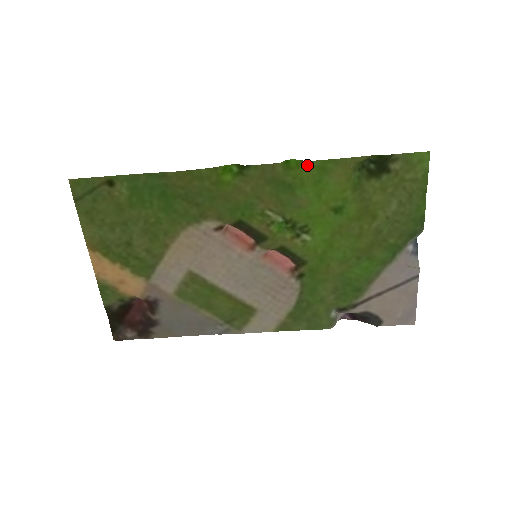
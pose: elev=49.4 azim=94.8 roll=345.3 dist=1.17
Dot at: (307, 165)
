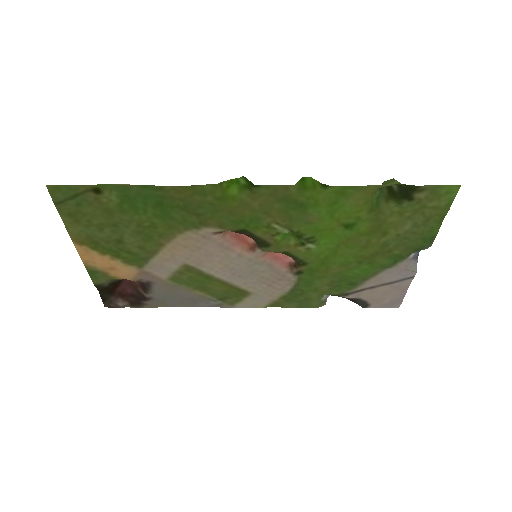
Dot at: (325, 189)
